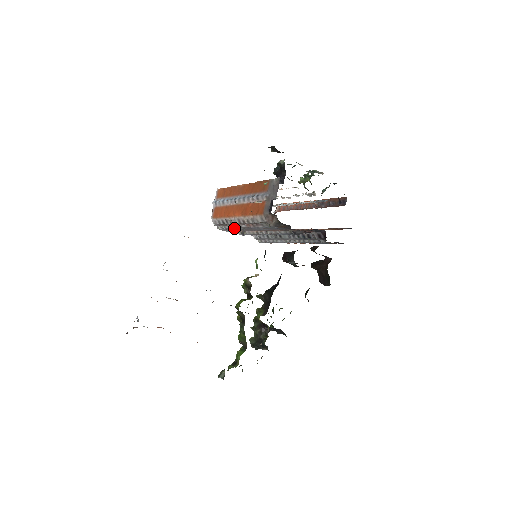
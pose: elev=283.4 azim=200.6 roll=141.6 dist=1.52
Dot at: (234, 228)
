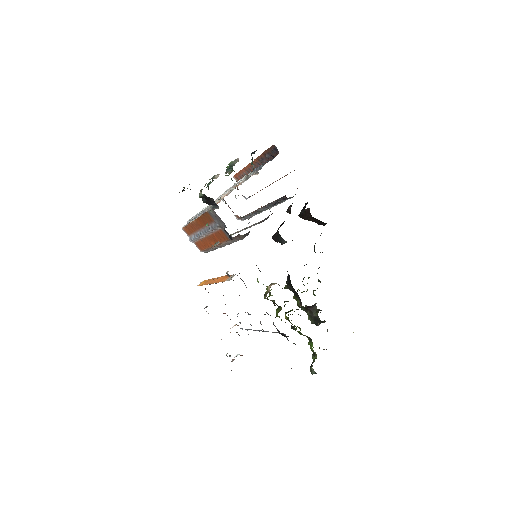
Dot at: occluded
